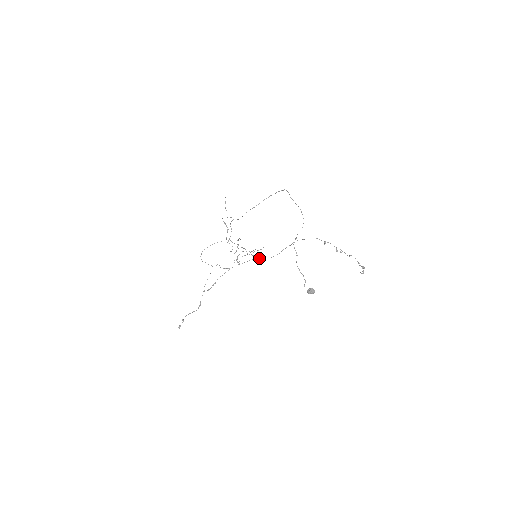
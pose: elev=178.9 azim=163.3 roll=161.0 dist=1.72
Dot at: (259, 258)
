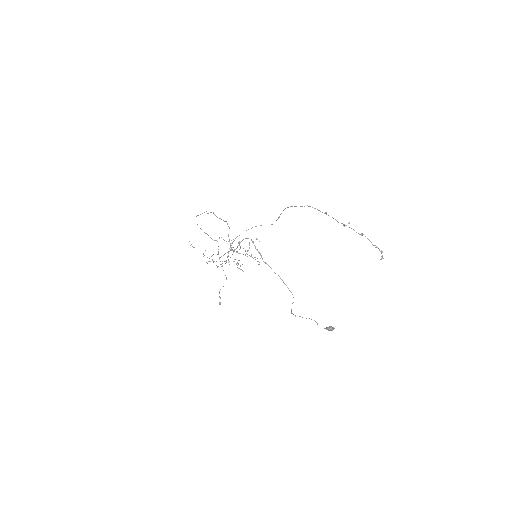
Dot at: occluded
